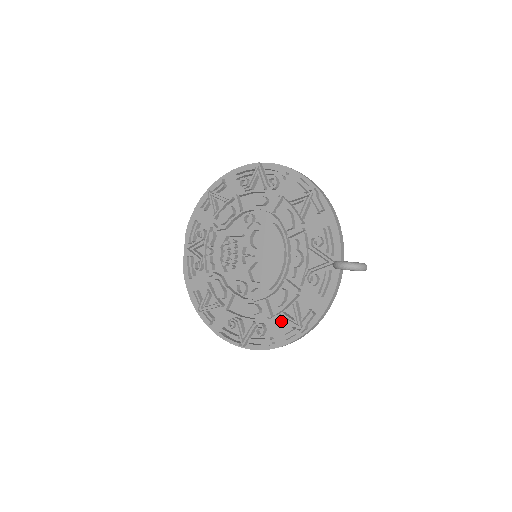
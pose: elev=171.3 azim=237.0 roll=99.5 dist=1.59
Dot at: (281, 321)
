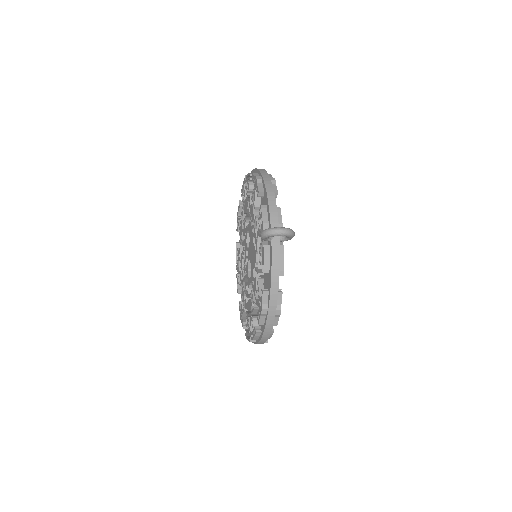
Dot at: occluded
